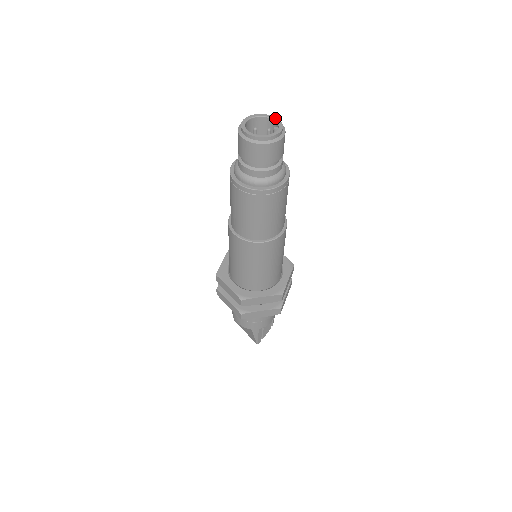
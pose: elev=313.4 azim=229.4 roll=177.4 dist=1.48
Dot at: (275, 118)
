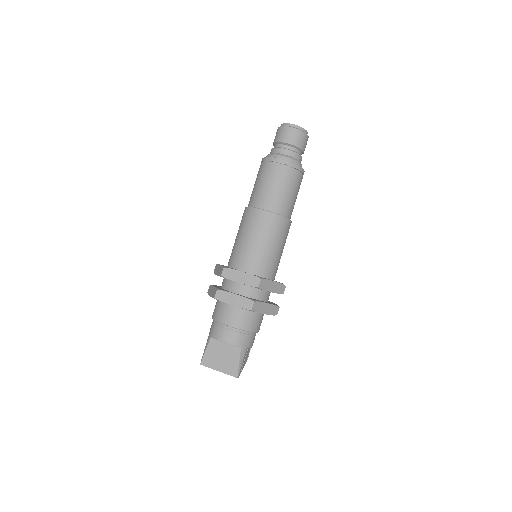
Dot at: occluded
